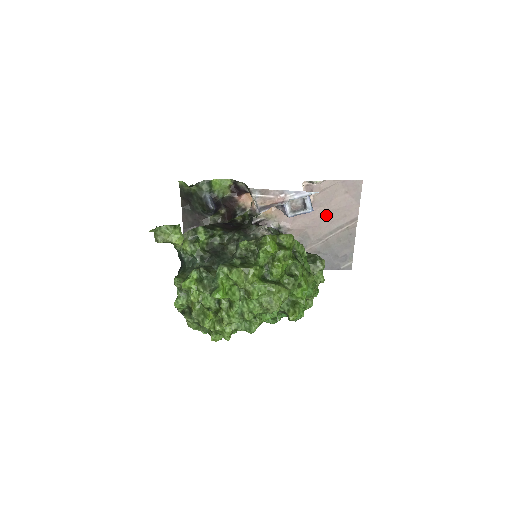
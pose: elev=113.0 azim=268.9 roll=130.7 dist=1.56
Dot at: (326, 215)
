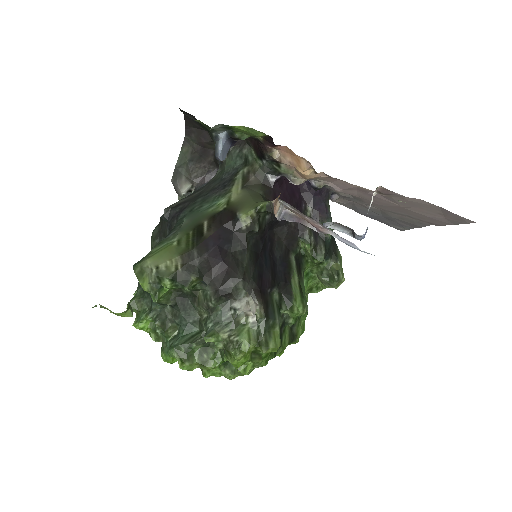
Dot at: (397, 207)
